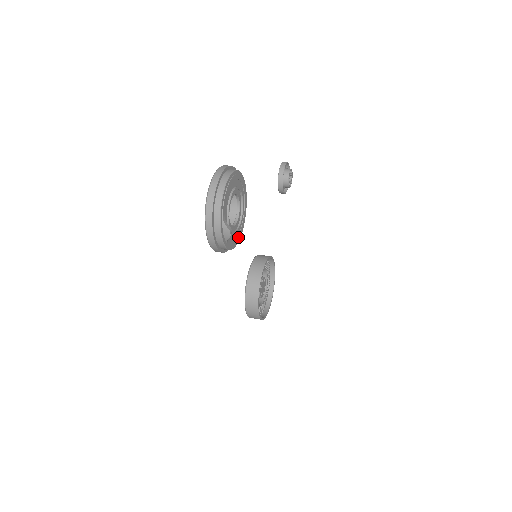
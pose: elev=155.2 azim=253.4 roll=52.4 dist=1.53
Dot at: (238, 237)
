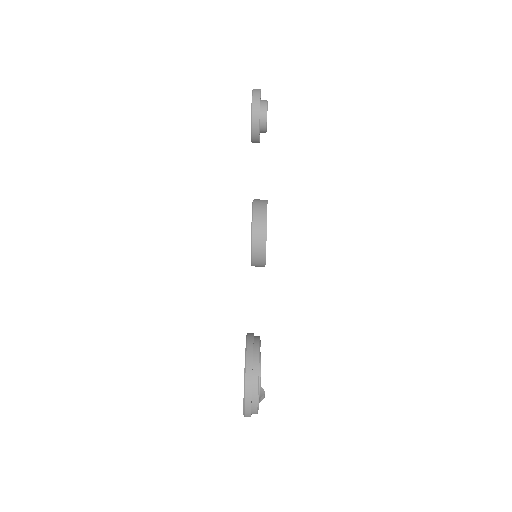
Dot at: occluded
